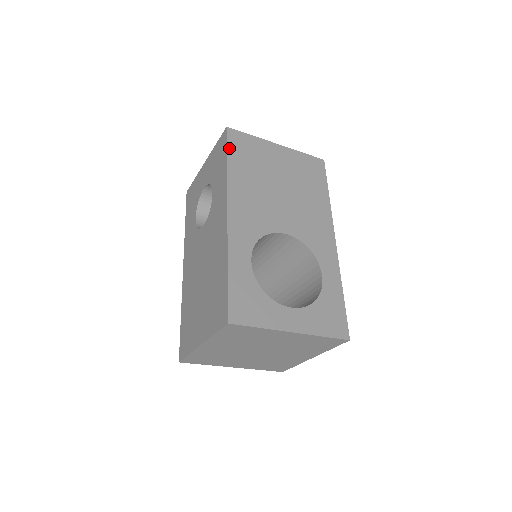
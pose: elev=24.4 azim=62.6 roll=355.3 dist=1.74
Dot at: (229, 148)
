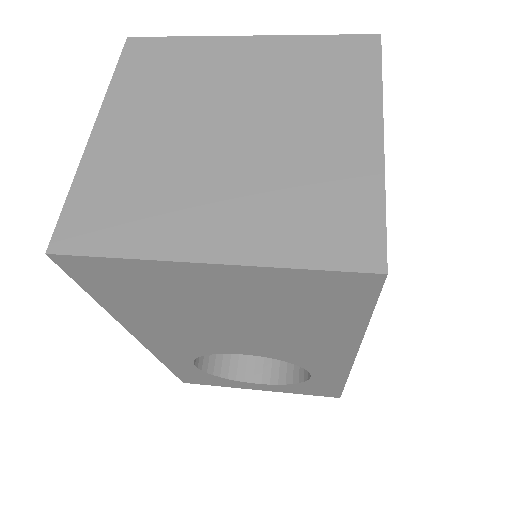
Dot at: (84, 286)
